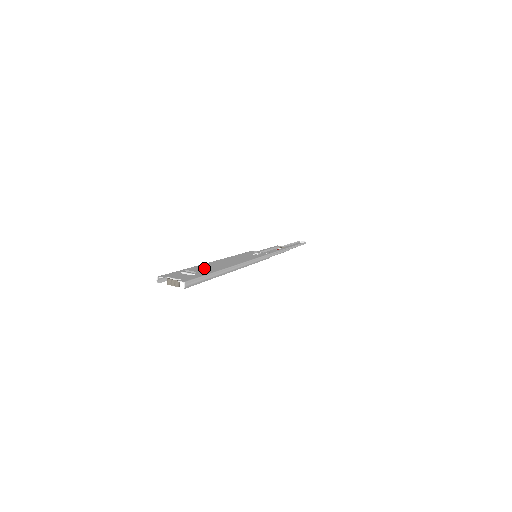
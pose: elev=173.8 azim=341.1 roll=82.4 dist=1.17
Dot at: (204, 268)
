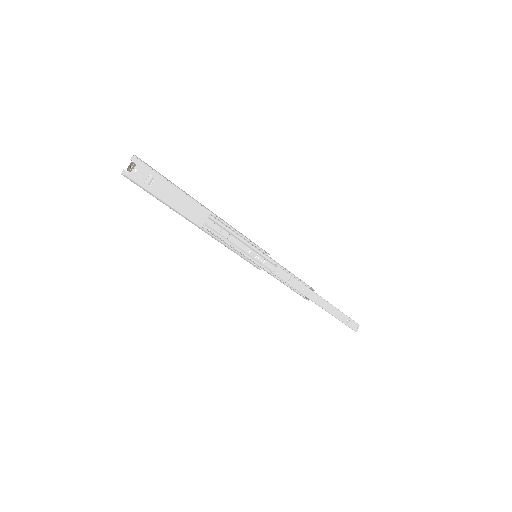
Dot at: (171, 198)
